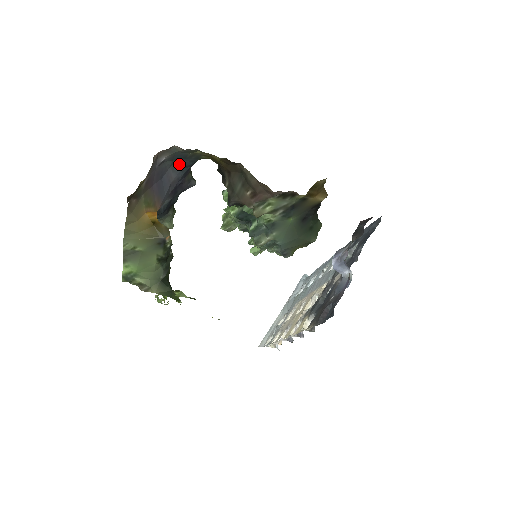
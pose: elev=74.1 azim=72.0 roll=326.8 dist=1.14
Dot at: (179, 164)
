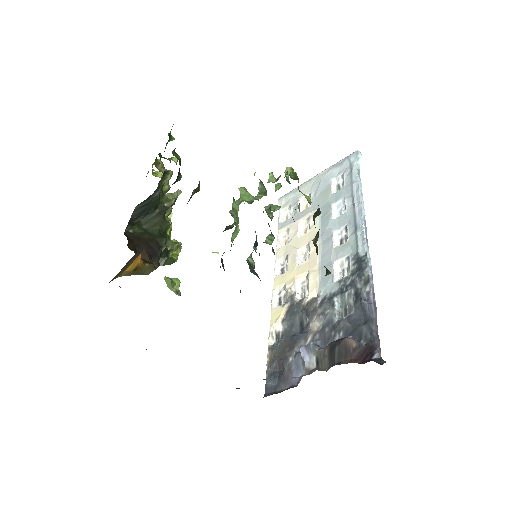
Dot at: occluded
